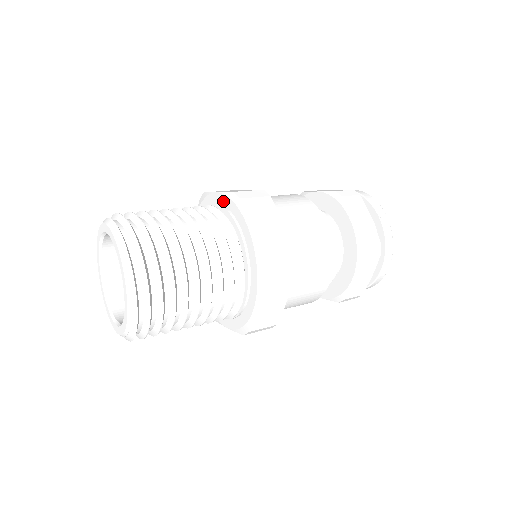
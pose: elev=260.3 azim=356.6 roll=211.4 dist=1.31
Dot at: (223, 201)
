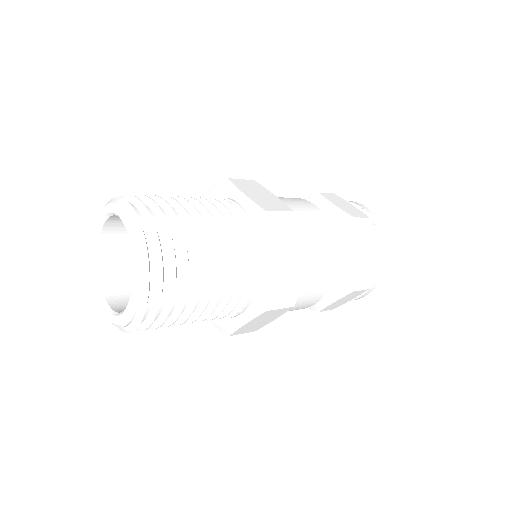
Dot at: (212, 197)
